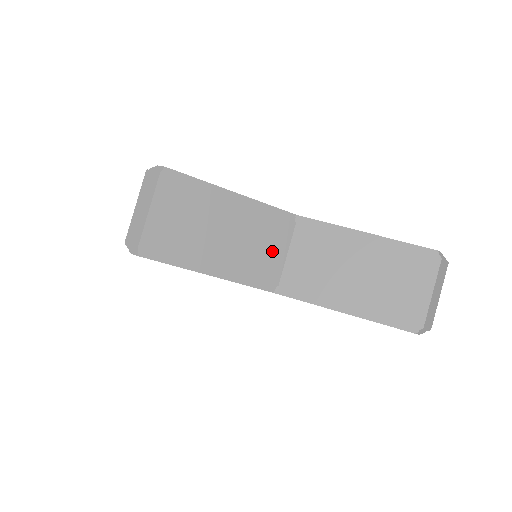
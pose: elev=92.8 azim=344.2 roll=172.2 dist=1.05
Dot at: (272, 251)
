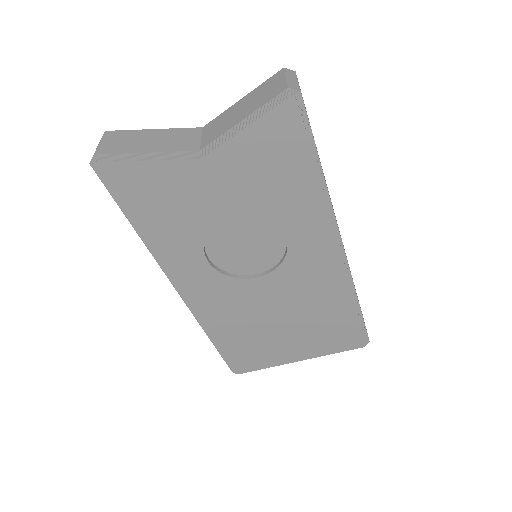
Dot at: (189, 140)
